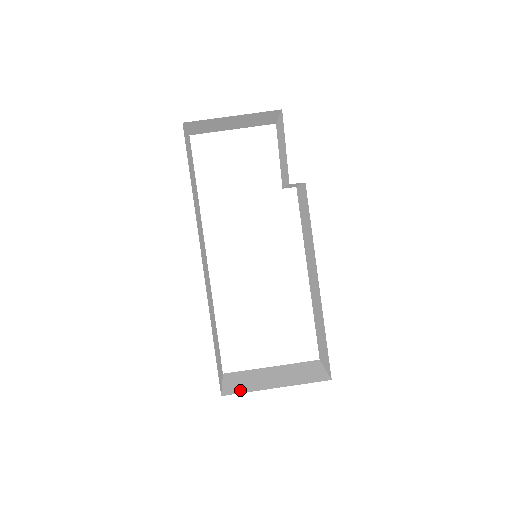
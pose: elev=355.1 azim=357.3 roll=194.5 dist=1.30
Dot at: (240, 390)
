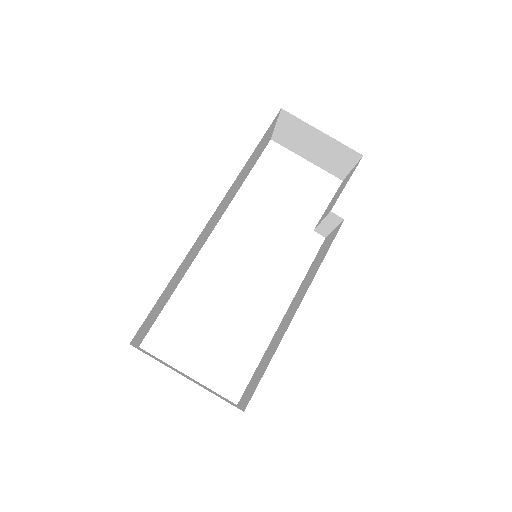
Dot at: occluded
